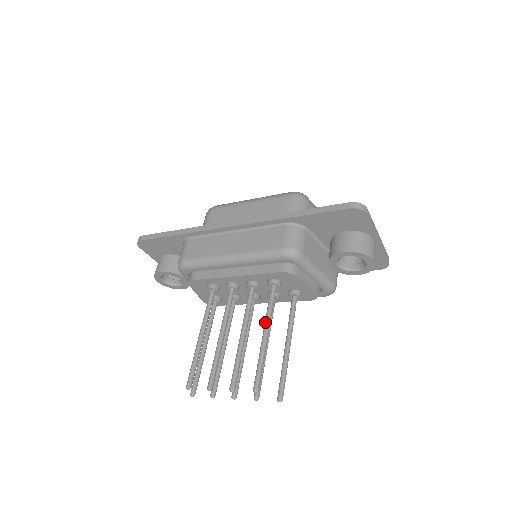
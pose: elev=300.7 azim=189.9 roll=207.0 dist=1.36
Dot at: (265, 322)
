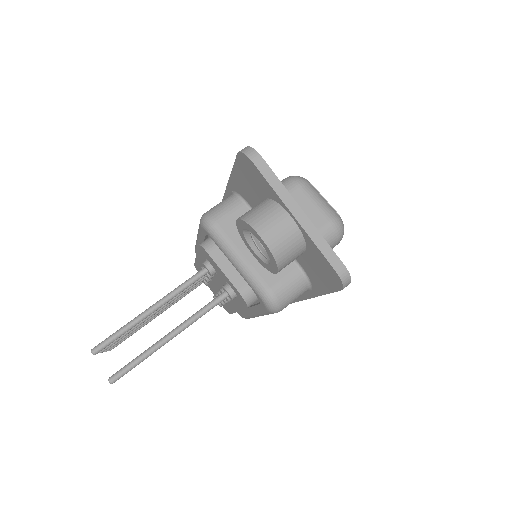
Dot at: (163, 297)
